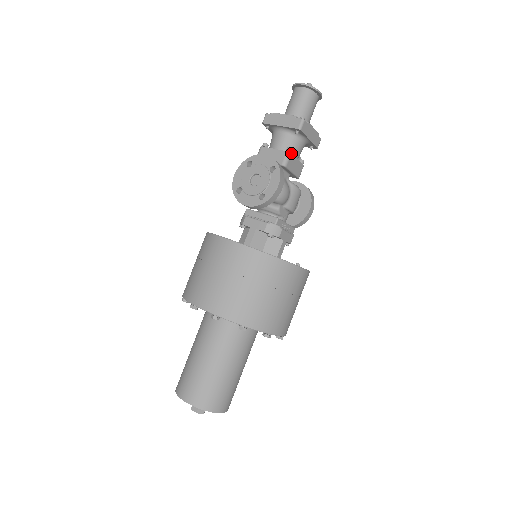
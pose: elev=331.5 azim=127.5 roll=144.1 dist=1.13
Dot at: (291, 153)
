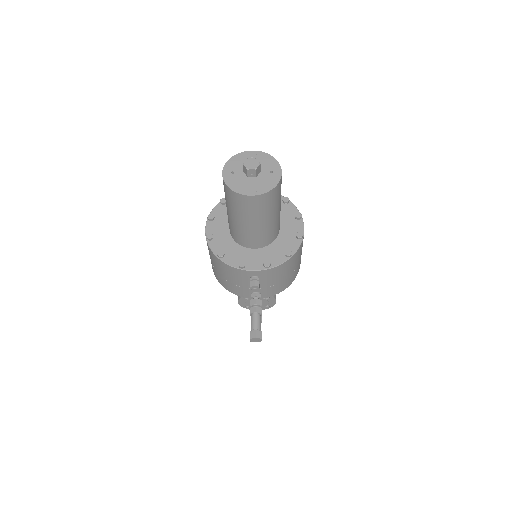
Dot at: occluded
